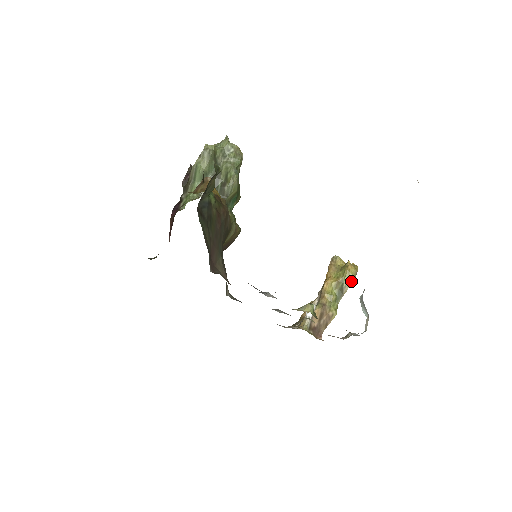
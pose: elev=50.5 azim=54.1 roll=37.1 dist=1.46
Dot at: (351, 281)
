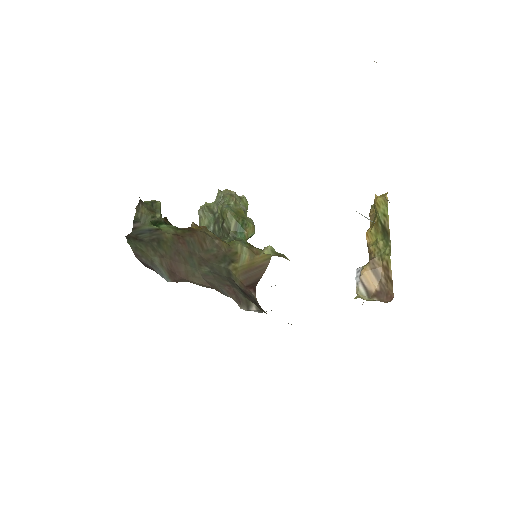
Dot at: (386, 212)
